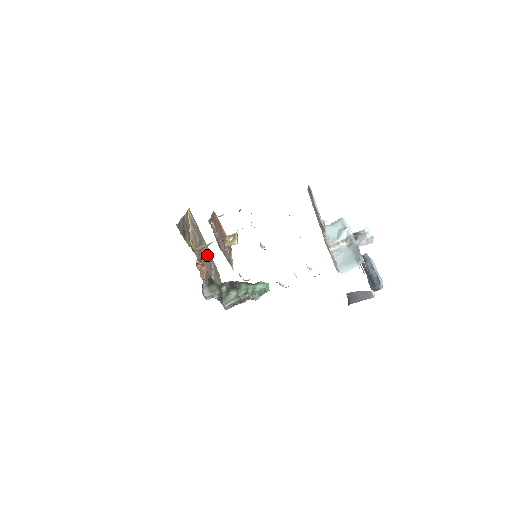
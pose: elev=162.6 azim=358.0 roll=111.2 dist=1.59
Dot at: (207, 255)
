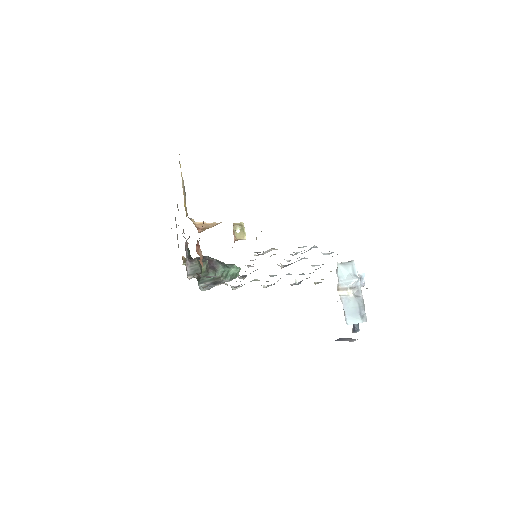
Dot at: occluded
